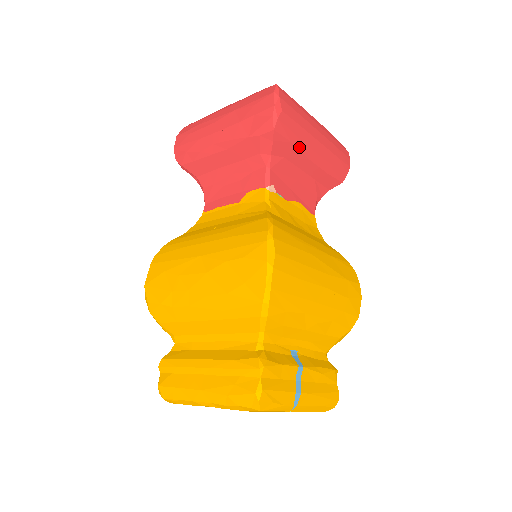
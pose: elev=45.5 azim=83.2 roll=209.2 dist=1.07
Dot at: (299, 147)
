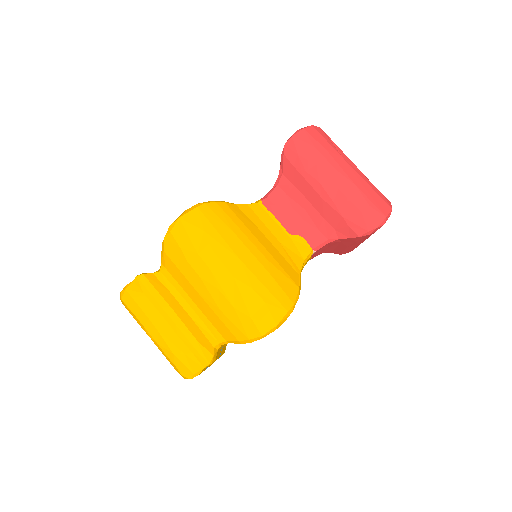
Dot at: (354, 243)
